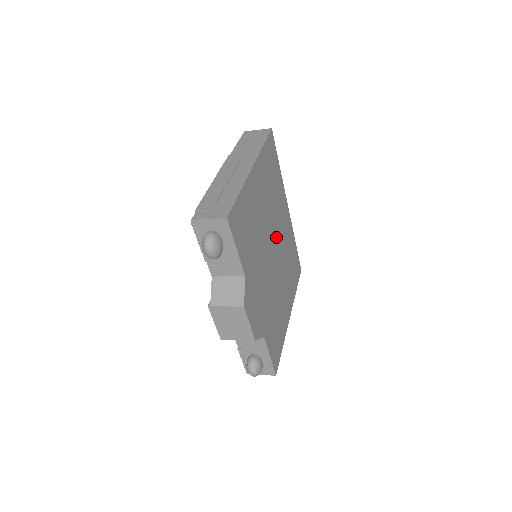
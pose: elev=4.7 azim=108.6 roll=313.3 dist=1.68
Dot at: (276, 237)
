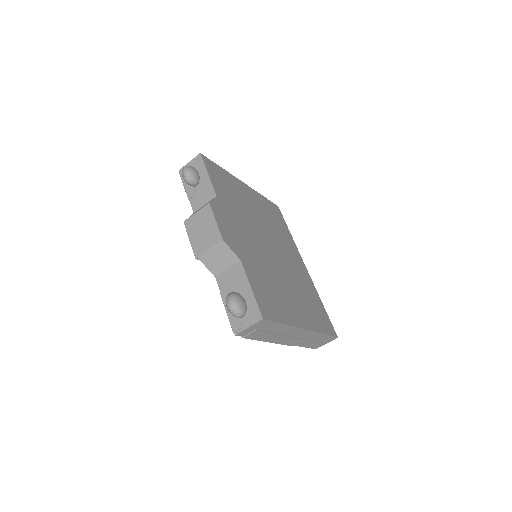
Dot at: (278, 250)
